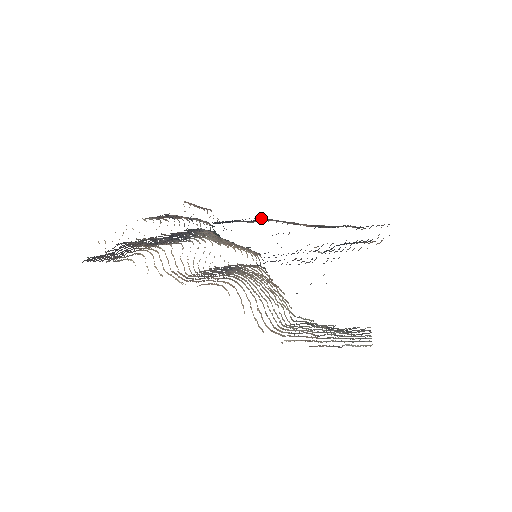
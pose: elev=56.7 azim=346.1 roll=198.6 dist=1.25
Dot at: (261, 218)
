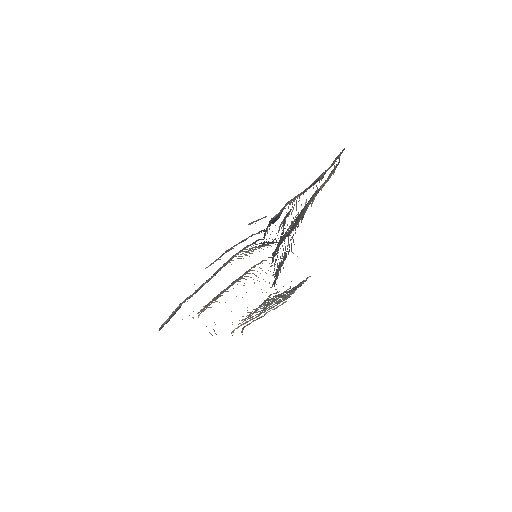
Dot at: occluded
